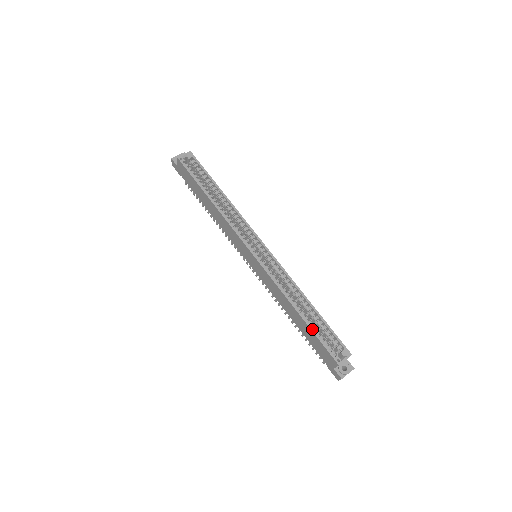
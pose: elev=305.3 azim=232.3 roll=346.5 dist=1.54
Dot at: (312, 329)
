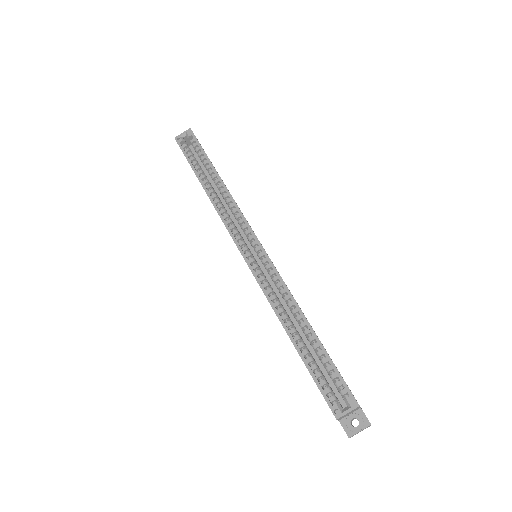
Dot at: (305, 362)
